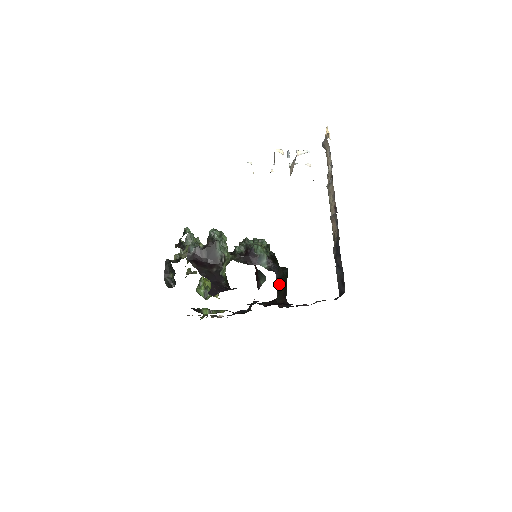
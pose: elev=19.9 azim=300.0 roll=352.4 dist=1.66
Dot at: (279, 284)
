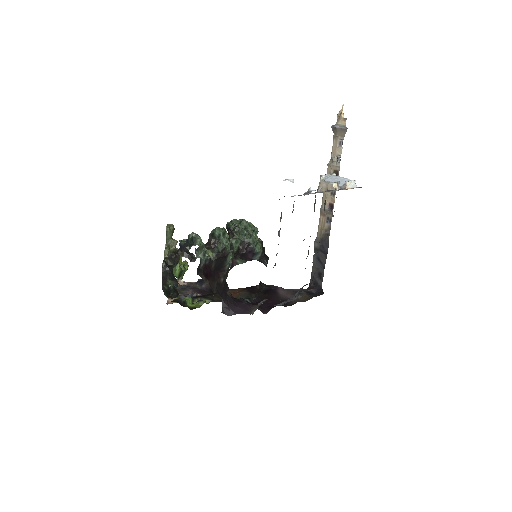
Dot at: occluded
